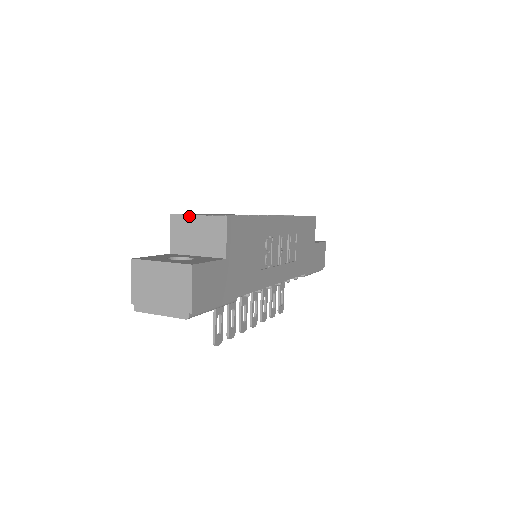
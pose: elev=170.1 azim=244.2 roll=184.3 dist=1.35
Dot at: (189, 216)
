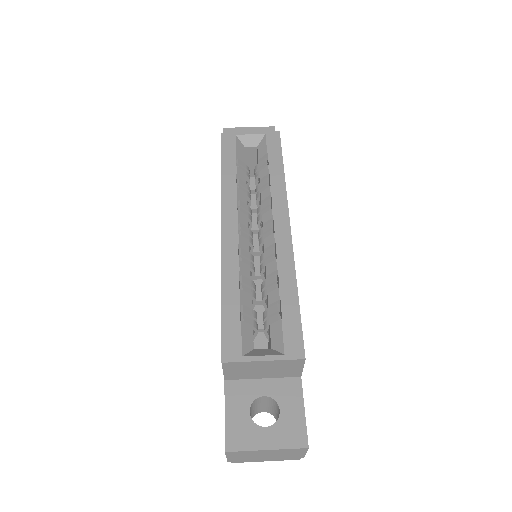
Dot at: (251, 362)
